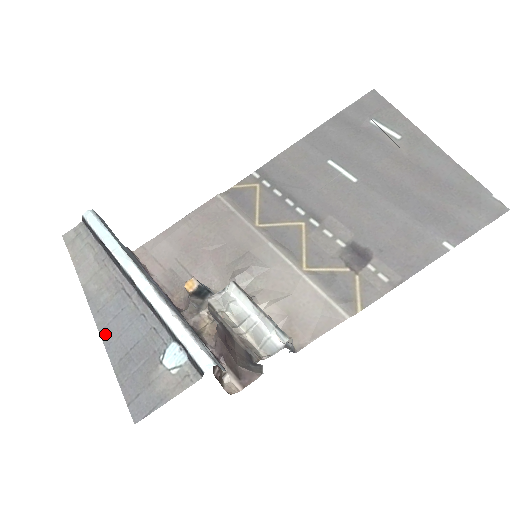
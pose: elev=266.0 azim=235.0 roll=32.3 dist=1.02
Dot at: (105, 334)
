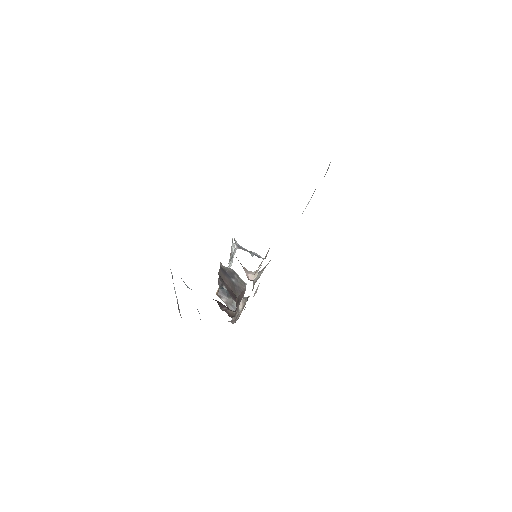
Dot at: occluded
